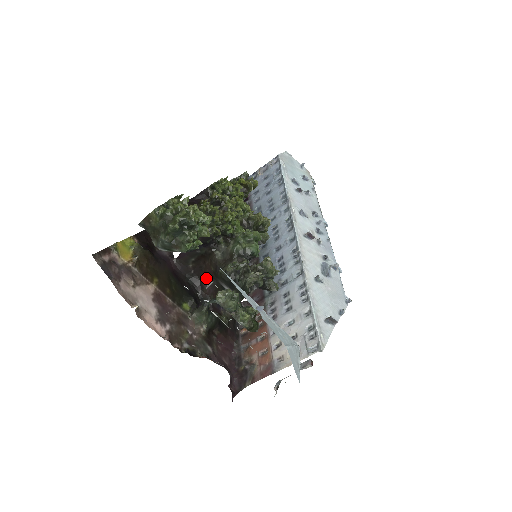
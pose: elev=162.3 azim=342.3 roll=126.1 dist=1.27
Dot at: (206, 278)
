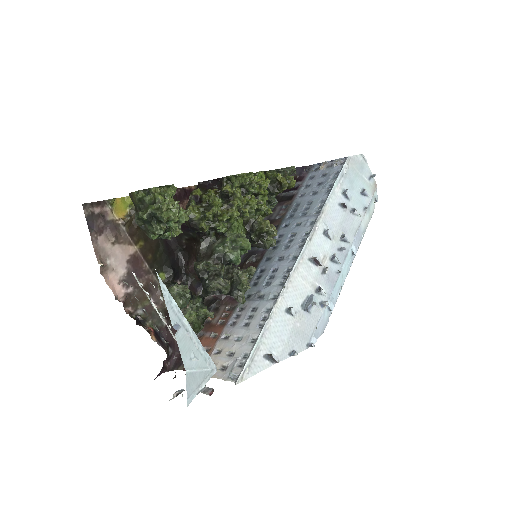
Dot at: (193, 258)
